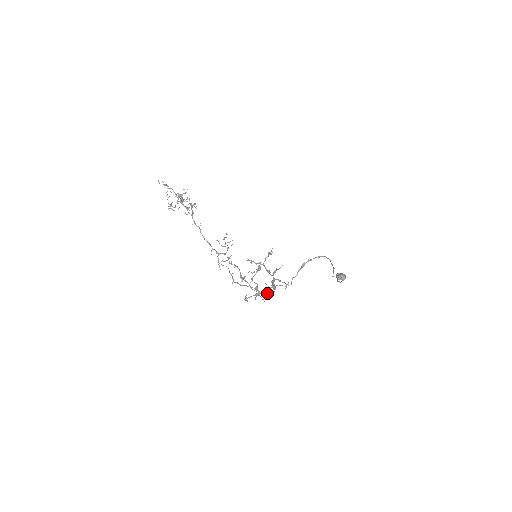
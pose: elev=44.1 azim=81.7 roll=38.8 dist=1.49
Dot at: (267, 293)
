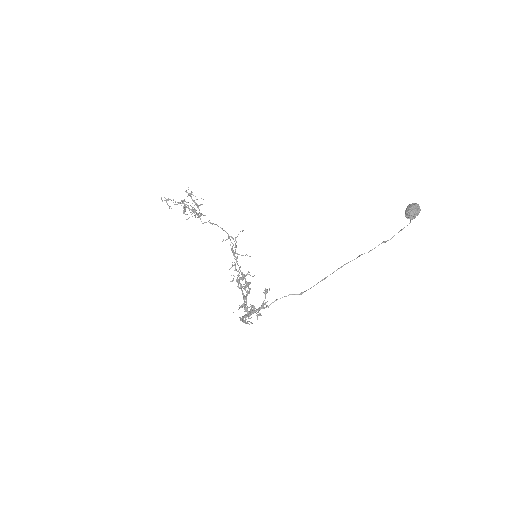
Dot at: (250, 318)
